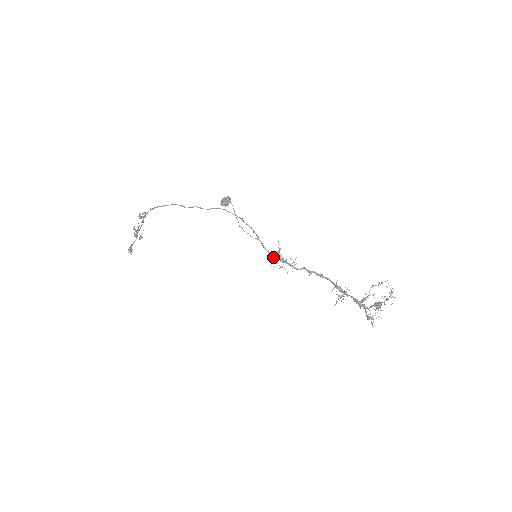
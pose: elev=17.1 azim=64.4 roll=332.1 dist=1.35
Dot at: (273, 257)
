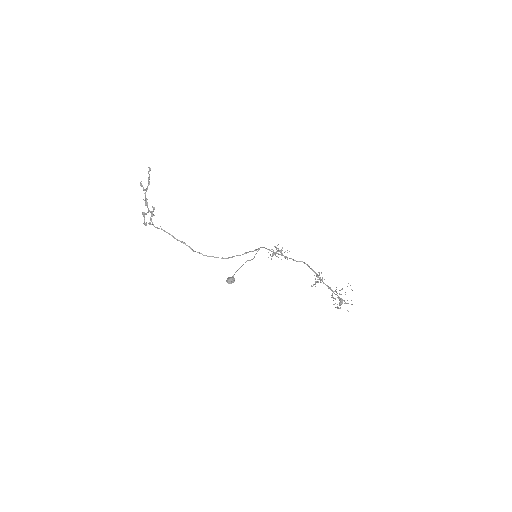
Dot at: occluded
